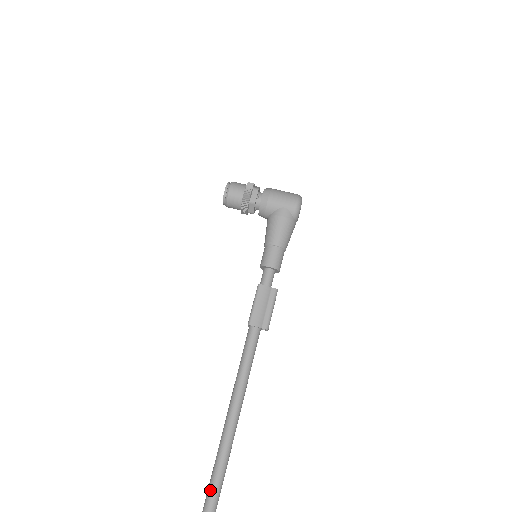
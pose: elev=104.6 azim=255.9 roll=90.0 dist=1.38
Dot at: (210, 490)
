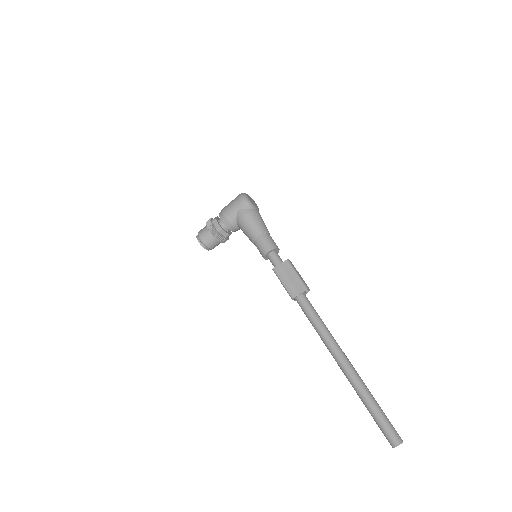
Dot at: (380, 427)
